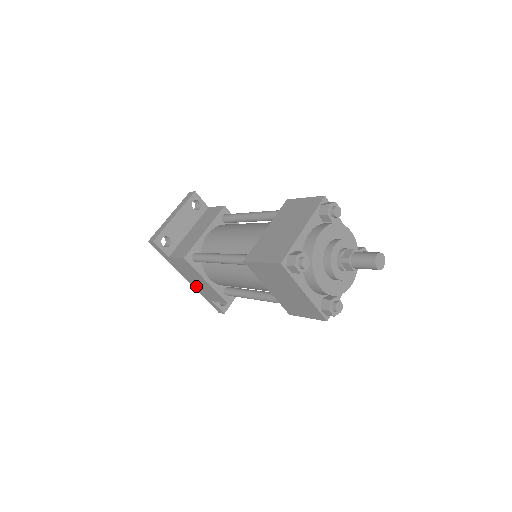
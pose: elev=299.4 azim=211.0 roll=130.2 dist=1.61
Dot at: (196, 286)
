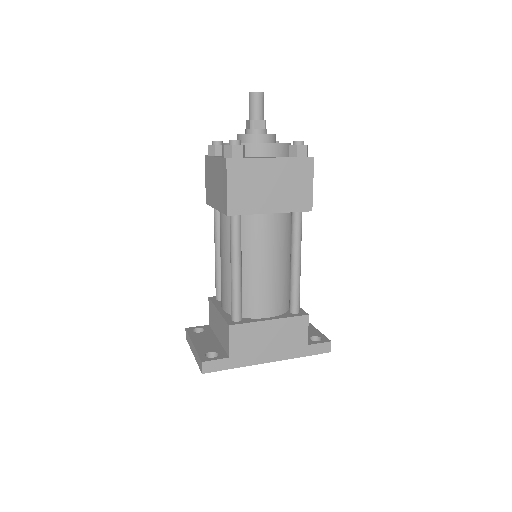
Dot at: (281, 352)
